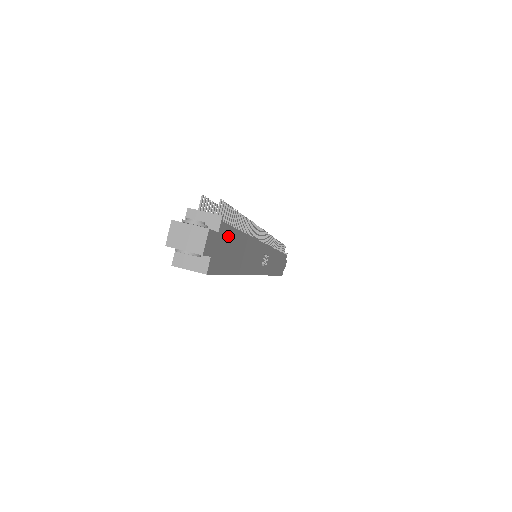
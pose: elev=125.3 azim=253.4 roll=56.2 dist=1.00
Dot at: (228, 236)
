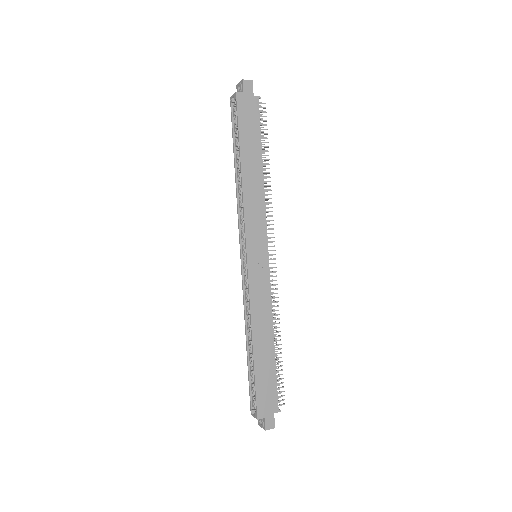
Dot at: (255, 116)
